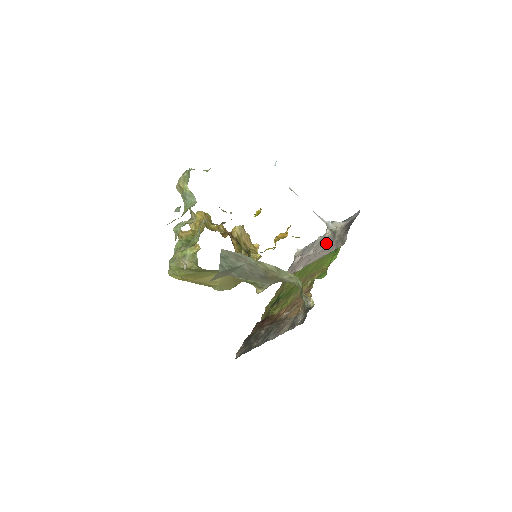
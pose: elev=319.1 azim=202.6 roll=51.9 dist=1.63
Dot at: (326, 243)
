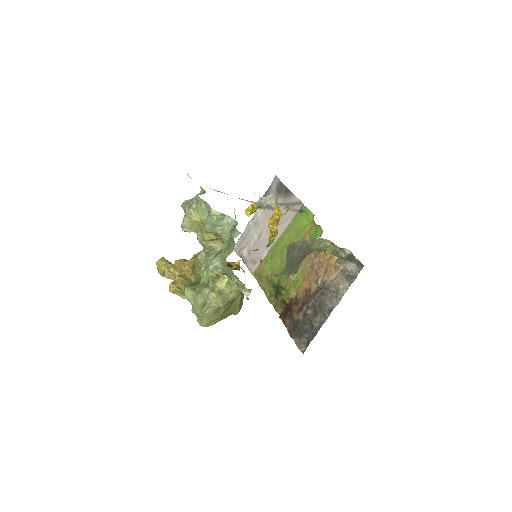
Dot at: occluded
